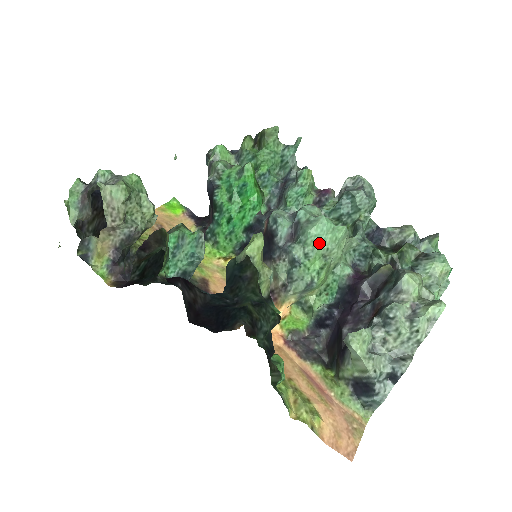
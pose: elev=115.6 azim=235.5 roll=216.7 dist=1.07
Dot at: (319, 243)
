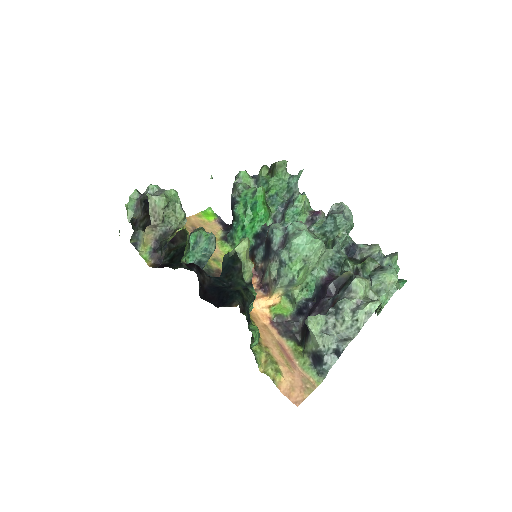
Dot at: (300, 250)
